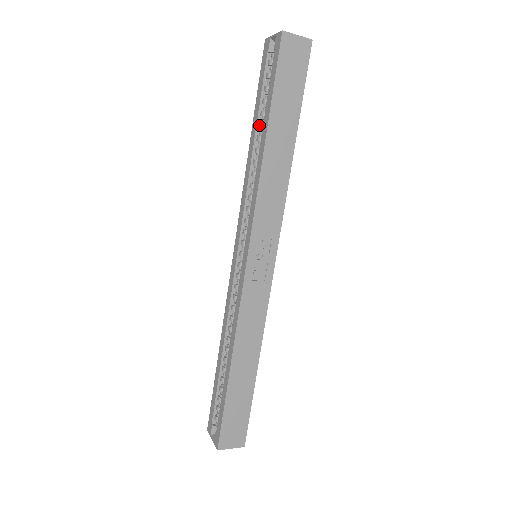
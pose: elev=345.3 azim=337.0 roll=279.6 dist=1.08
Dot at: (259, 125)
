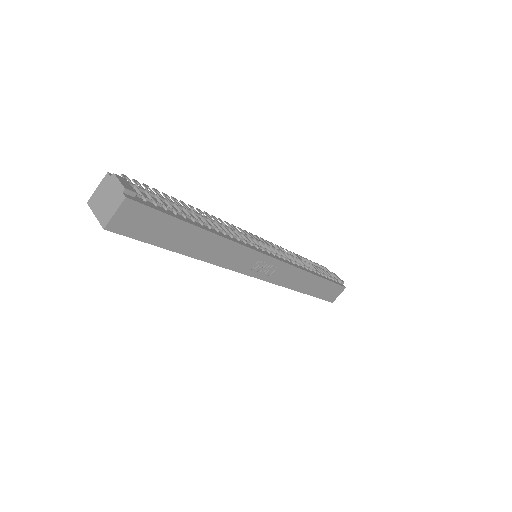
Dot at: occluded
